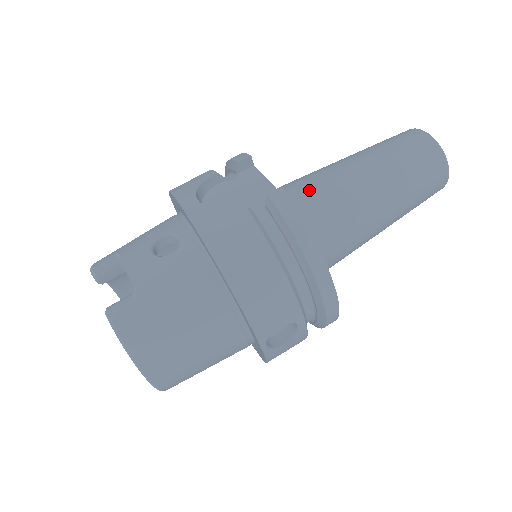
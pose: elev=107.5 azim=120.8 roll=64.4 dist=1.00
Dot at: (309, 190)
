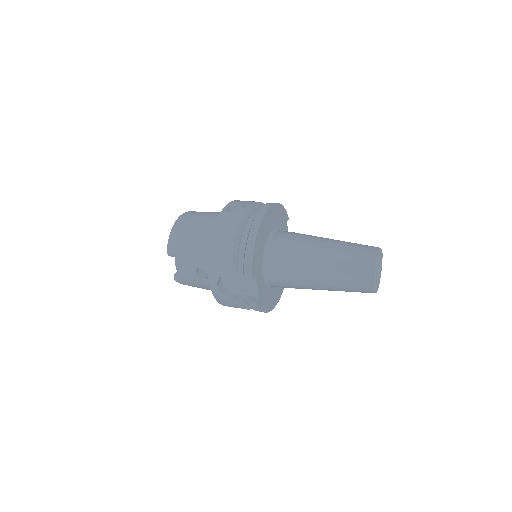
Dot at: occluded
